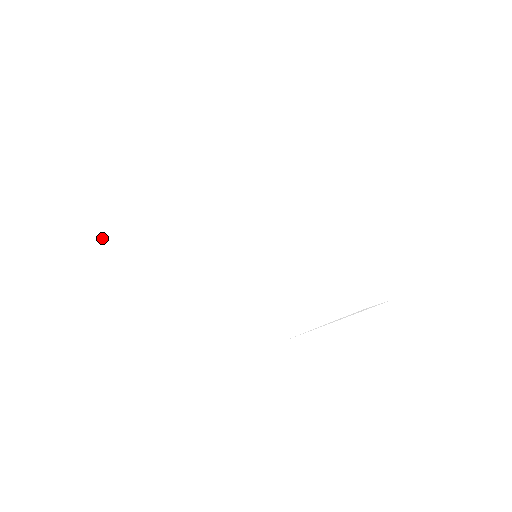
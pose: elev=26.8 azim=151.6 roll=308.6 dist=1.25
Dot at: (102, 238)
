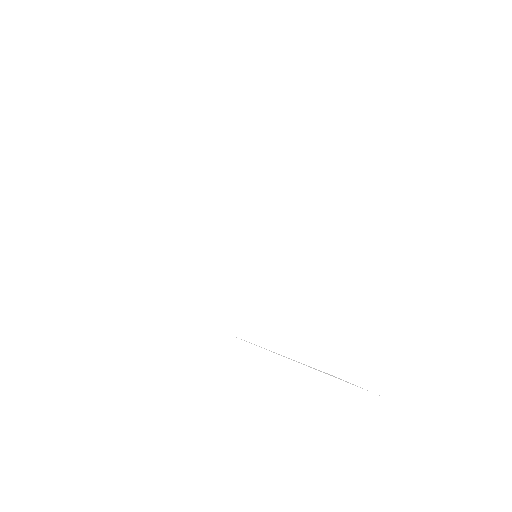
Dot at: (147, 169)
